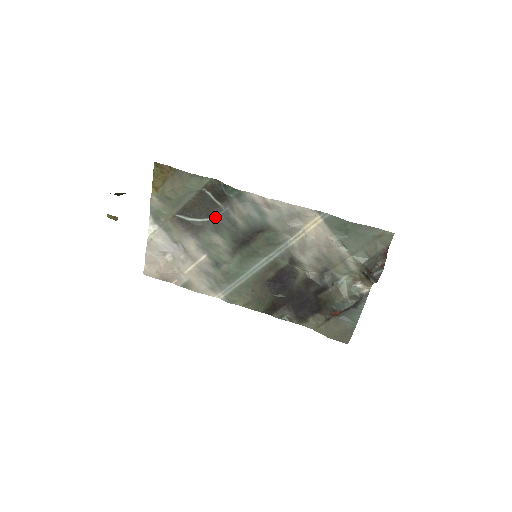
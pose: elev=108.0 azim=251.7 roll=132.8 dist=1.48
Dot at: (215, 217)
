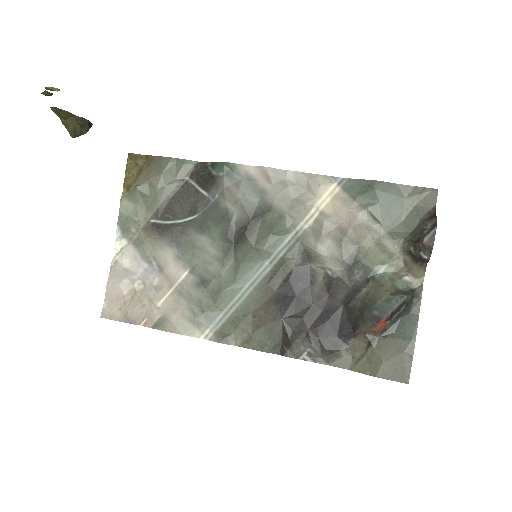
Dot at: (201, 213)
